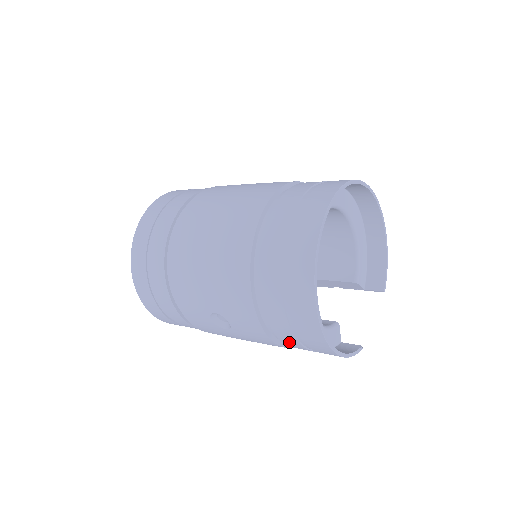
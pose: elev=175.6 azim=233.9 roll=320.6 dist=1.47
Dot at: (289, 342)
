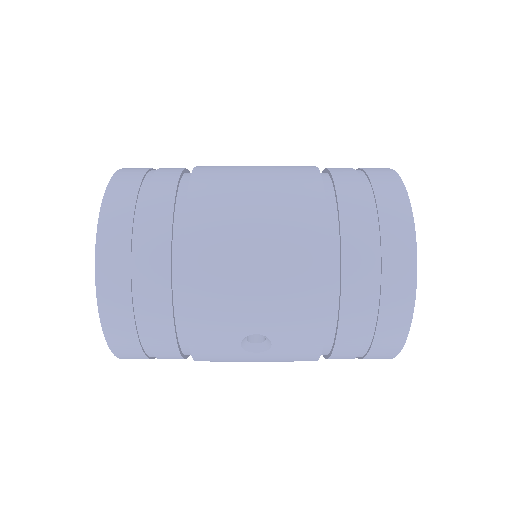
Dot at: (343, 354)
